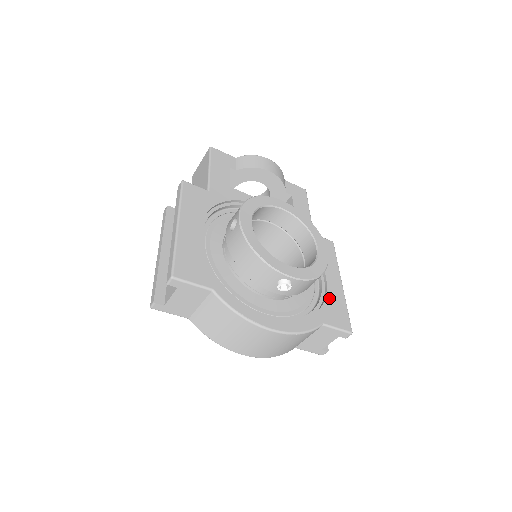
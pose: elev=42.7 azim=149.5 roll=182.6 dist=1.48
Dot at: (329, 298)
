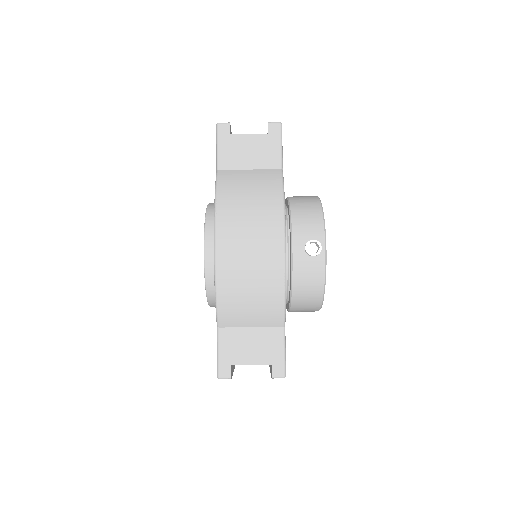
Dot at: occluded
